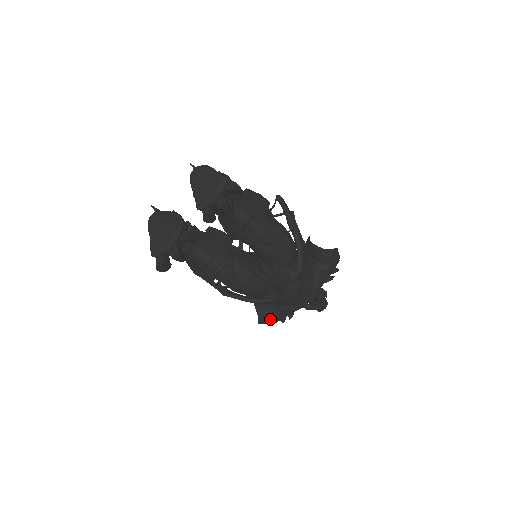
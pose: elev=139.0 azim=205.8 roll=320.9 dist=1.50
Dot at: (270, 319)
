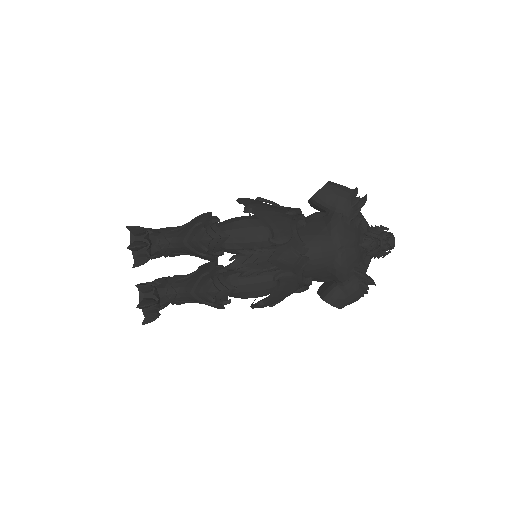
Dot at: (342, 295)
